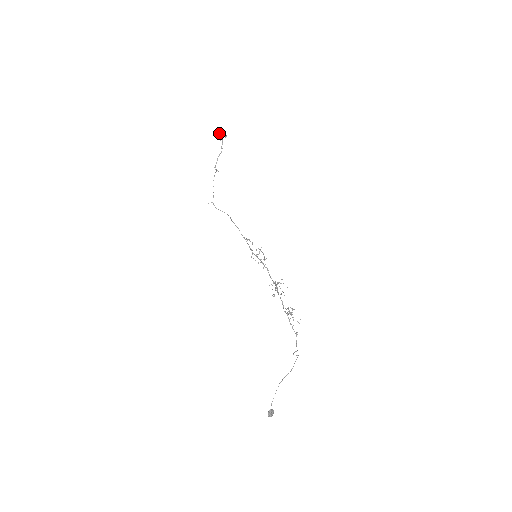
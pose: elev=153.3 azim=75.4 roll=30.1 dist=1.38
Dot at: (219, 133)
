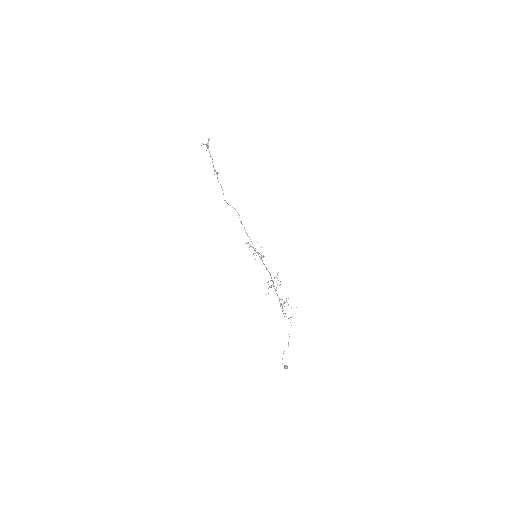
Dot at: occluded
